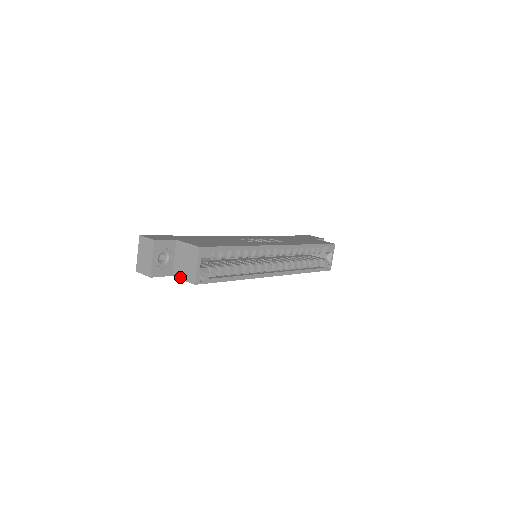
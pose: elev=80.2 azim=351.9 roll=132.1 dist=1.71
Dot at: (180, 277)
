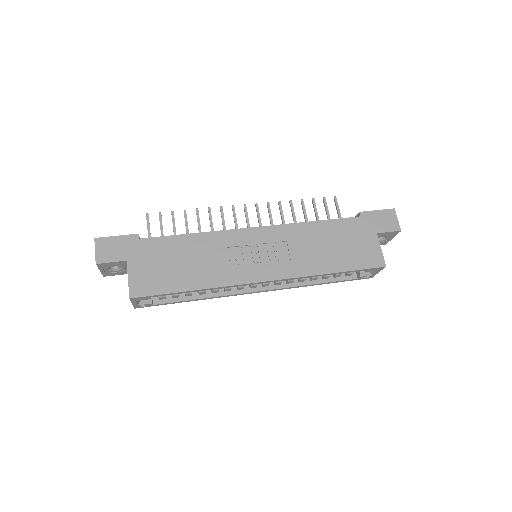
Dot at: occluded
